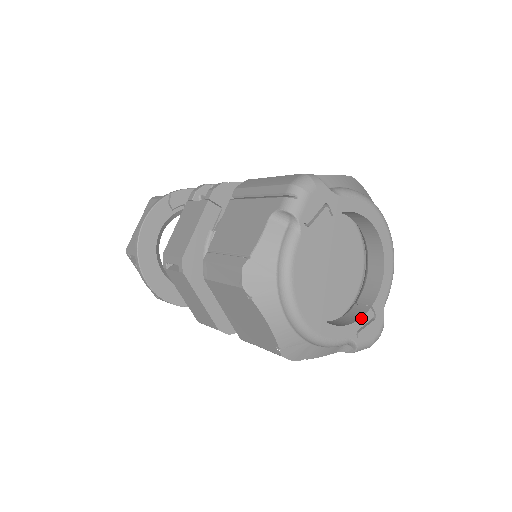
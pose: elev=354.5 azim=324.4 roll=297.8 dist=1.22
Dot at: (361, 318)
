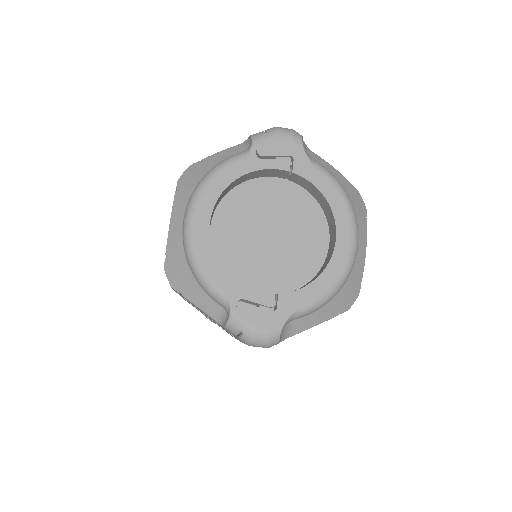
Dot at: (256, 292)
